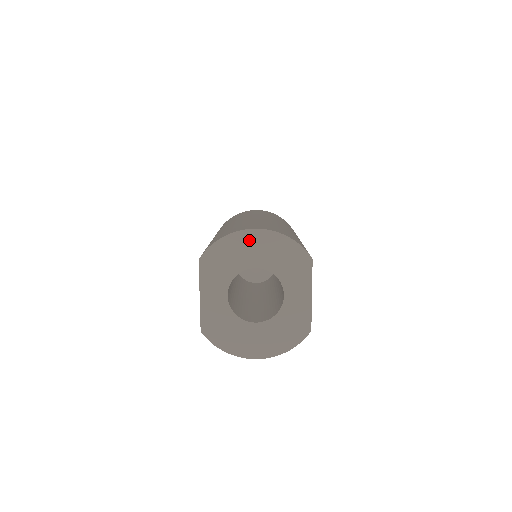
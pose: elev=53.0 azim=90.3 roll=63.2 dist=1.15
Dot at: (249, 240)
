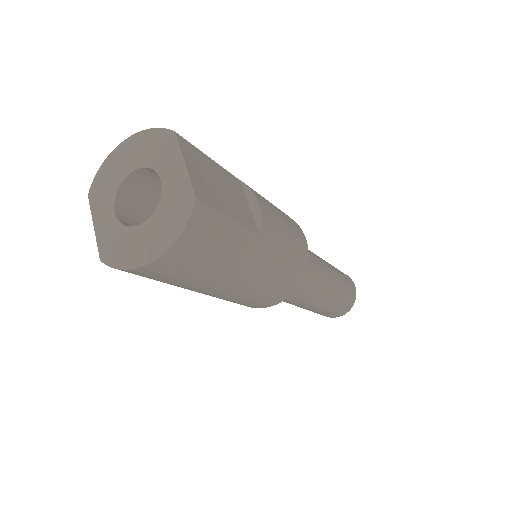
Dot at: (121, 153)
